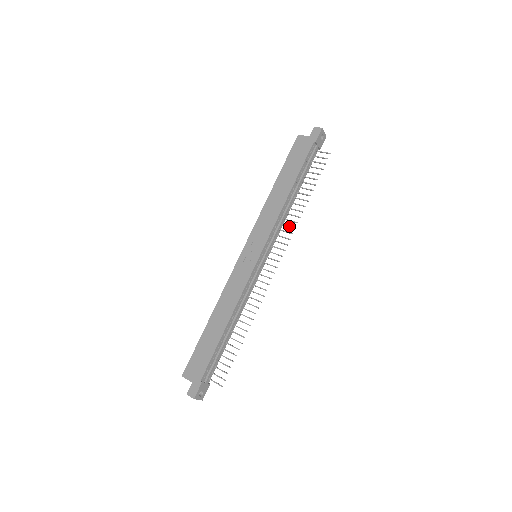
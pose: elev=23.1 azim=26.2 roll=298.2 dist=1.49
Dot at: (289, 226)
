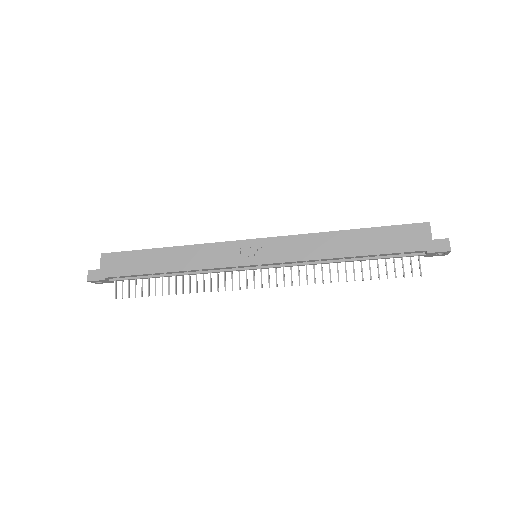
Dot at: (307, 275)
